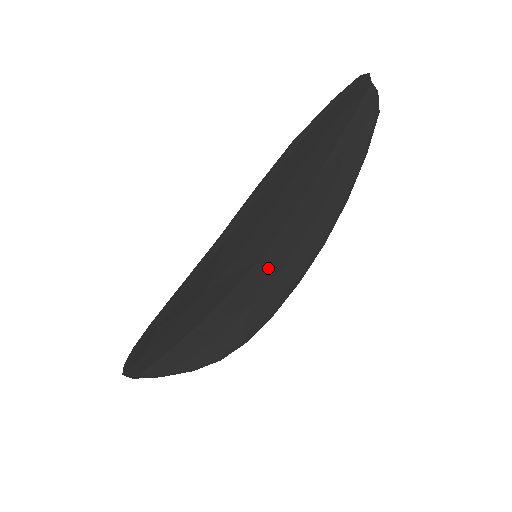
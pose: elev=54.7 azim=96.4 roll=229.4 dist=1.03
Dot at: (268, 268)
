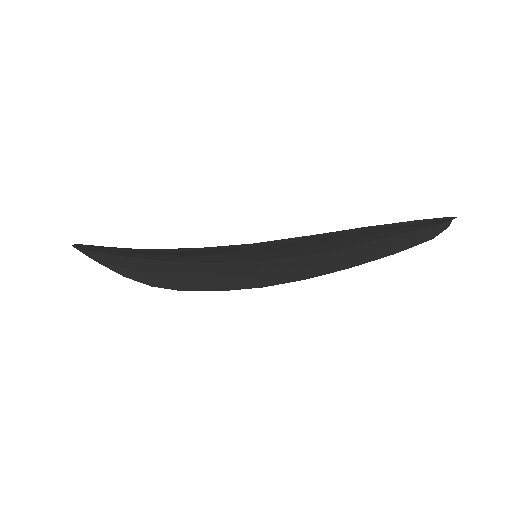
Dot at: (254, 268)
